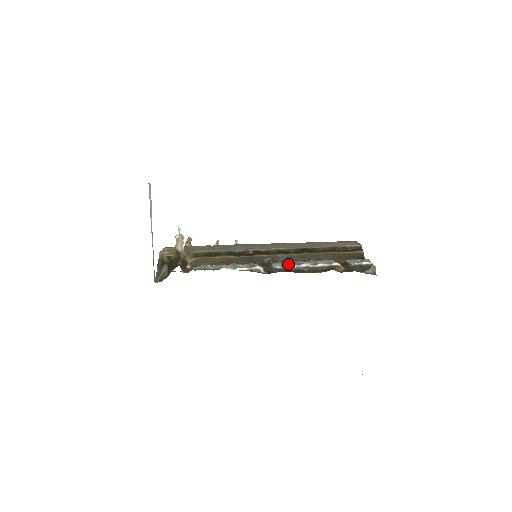
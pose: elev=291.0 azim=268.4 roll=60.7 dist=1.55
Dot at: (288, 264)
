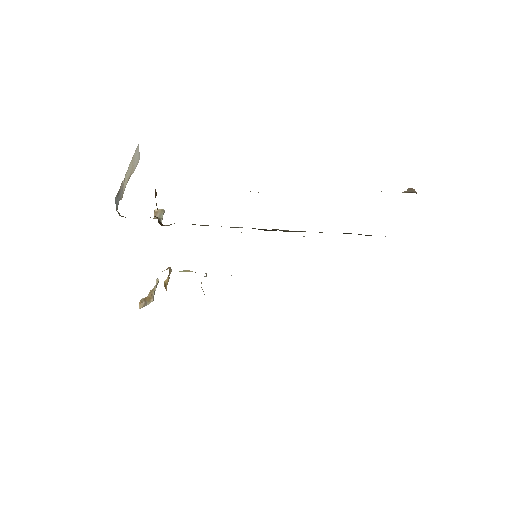
Dot at: occluded
